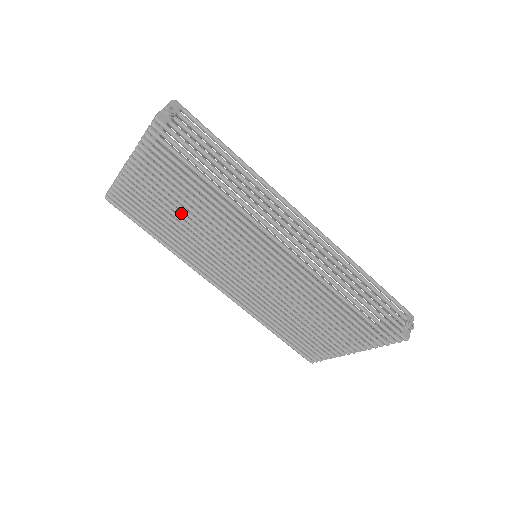
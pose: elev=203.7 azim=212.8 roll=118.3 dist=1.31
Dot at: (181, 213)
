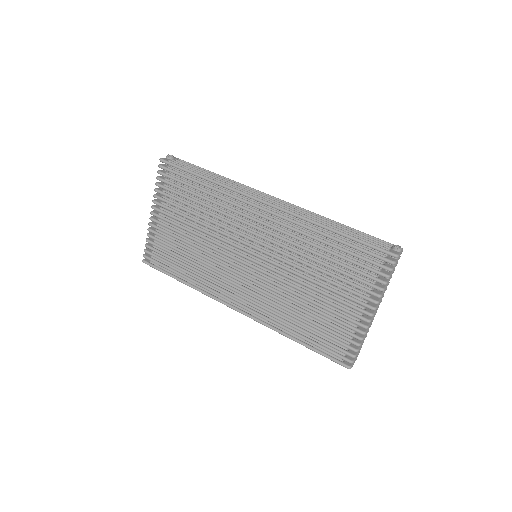
Dot at: (191, 236)
